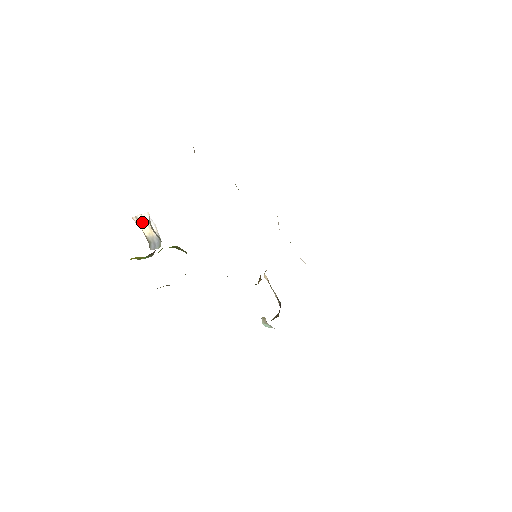
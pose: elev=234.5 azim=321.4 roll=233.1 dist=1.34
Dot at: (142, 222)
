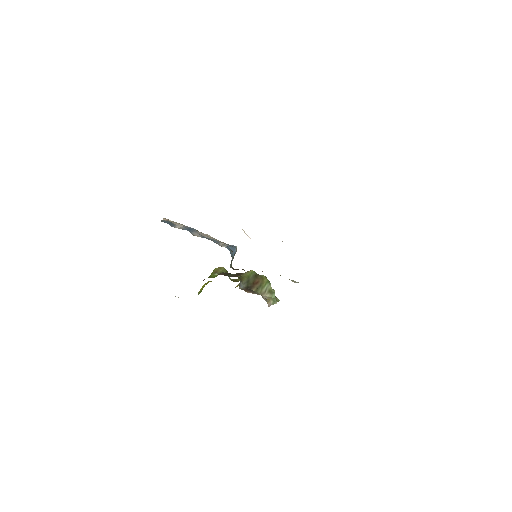
Dot at: occluded
